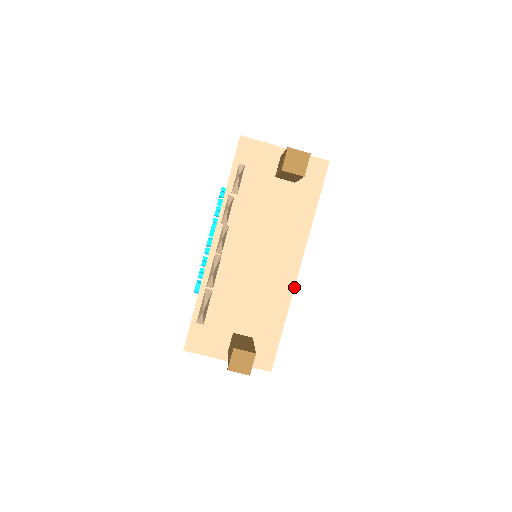
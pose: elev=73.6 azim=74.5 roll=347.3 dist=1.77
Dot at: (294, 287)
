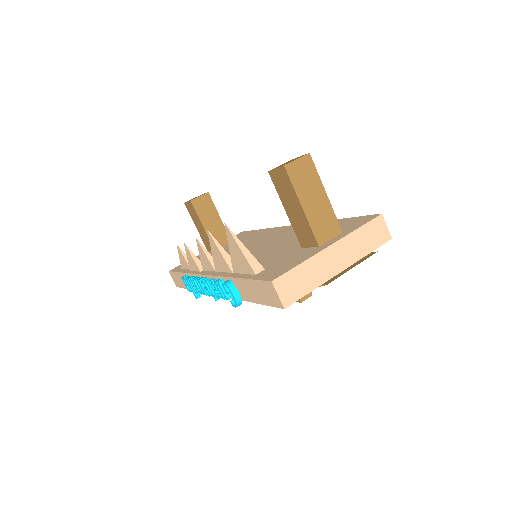
Dot at: occluded
